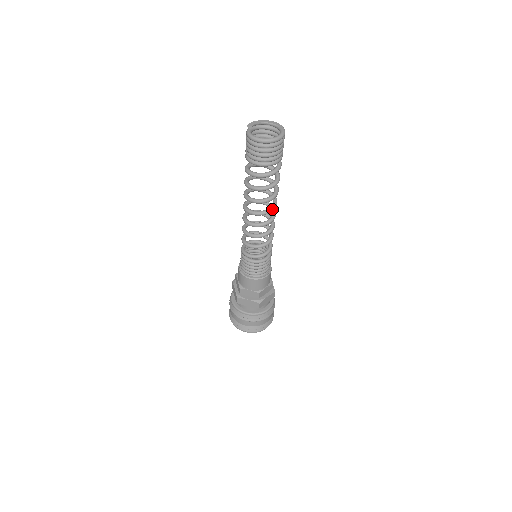
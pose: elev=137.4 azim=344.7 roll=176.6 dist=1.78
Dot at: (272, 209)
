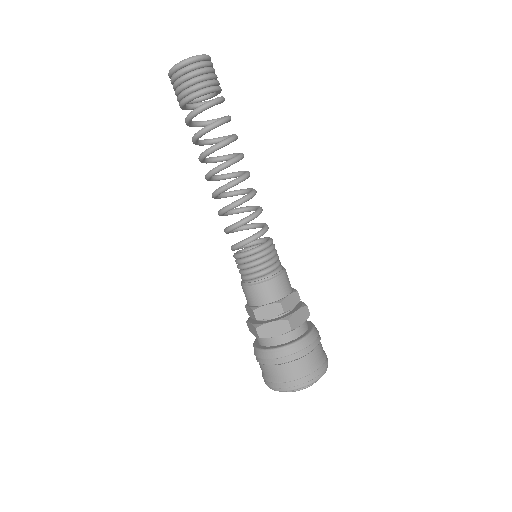
Dot at: (219, 166)
